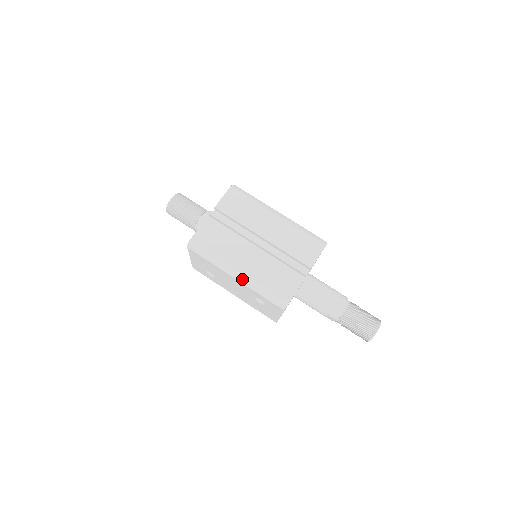
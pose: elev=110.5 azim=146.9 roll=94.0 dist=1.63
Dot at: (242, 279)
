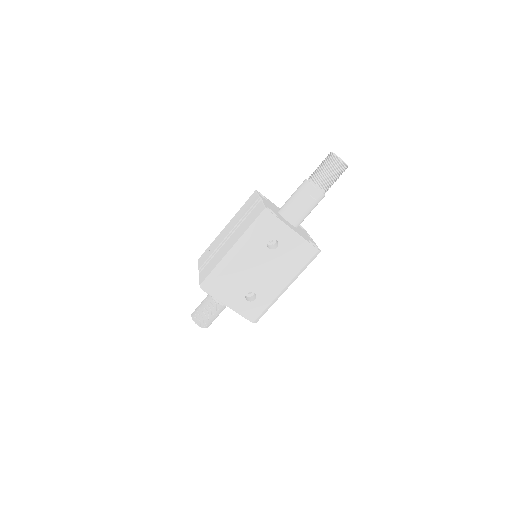
Dot at: (239, 246)
